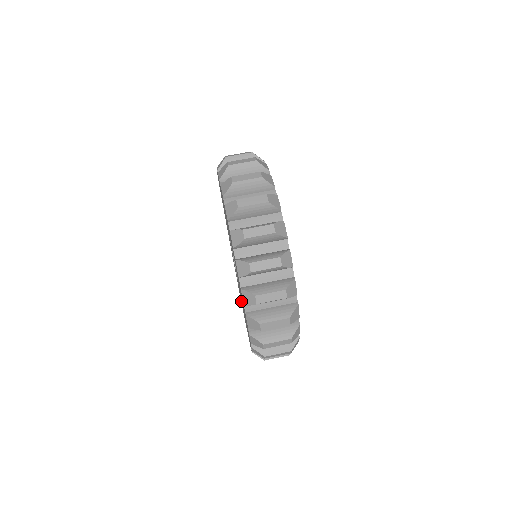
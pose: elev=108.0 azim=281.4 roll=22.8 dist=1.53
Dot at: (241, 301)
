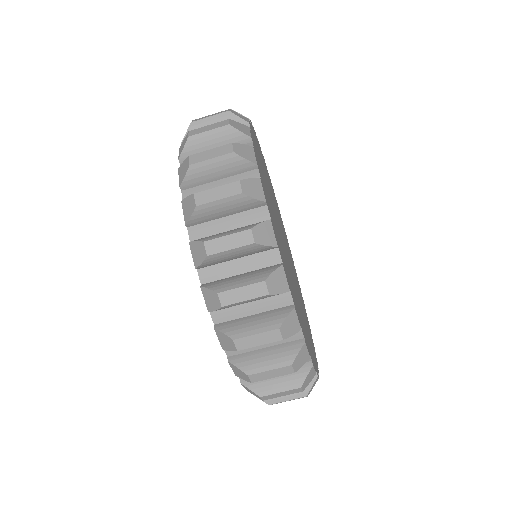
Dot at: occluded
